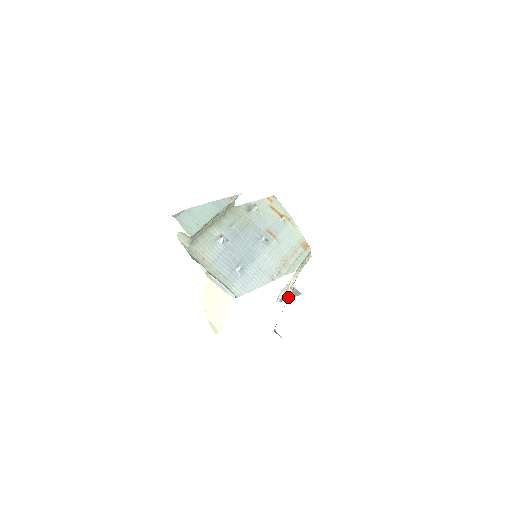
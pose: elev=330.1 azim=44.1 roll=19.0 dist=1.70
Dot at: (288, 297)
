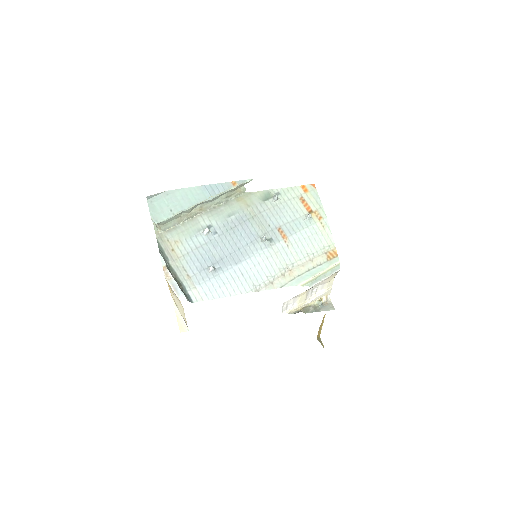
Dot at: (310, 309)
